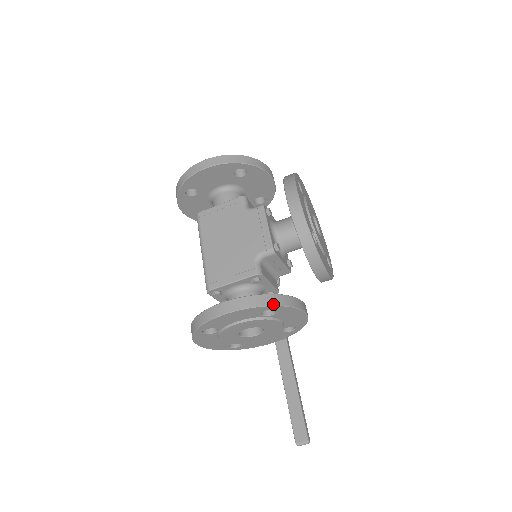
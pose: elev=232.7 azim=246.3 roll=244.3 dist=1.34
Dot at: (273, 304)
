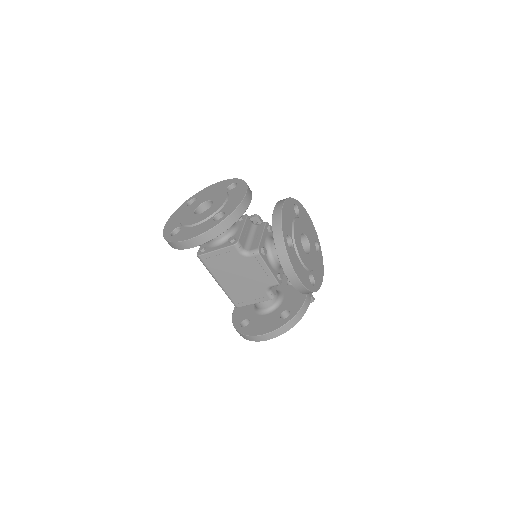
Dot at: (293, 326)
